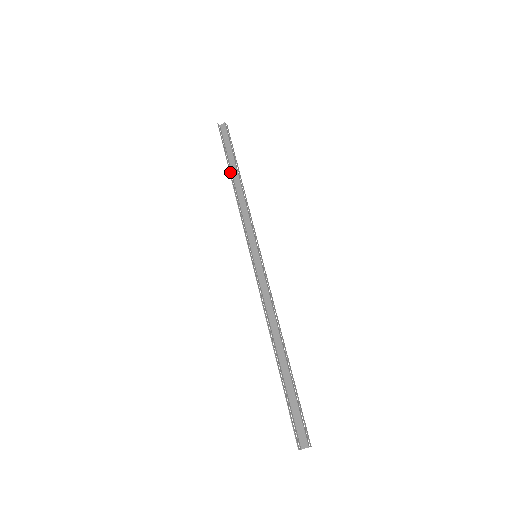
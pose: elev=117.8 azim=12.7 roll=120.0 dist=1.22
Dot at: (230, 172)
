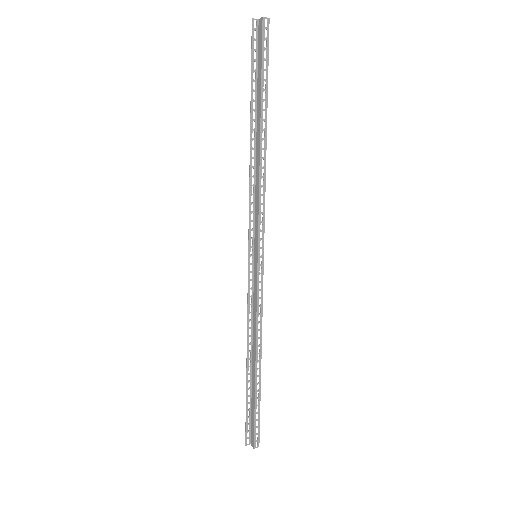
Dot at: (252, 122)
